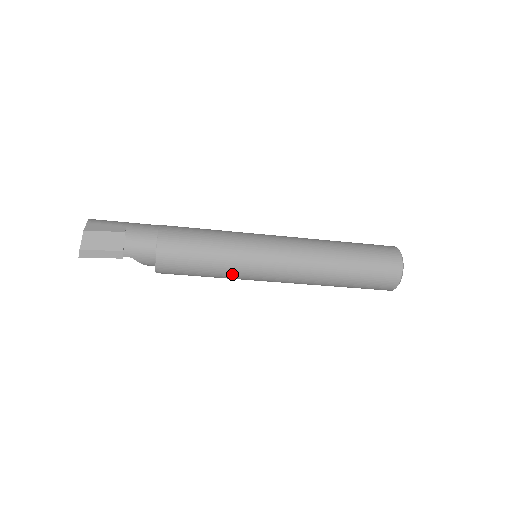
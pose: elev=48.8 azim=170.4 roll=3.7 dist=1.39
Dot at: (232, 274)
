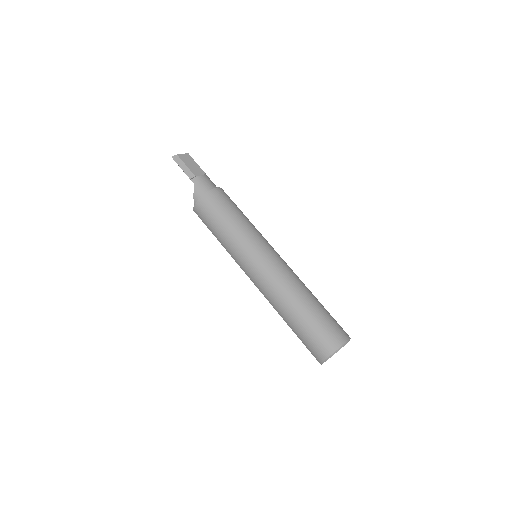
Dot at: (237, 240)
